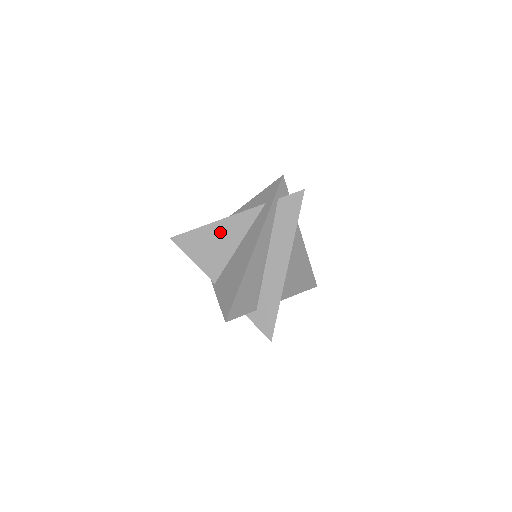
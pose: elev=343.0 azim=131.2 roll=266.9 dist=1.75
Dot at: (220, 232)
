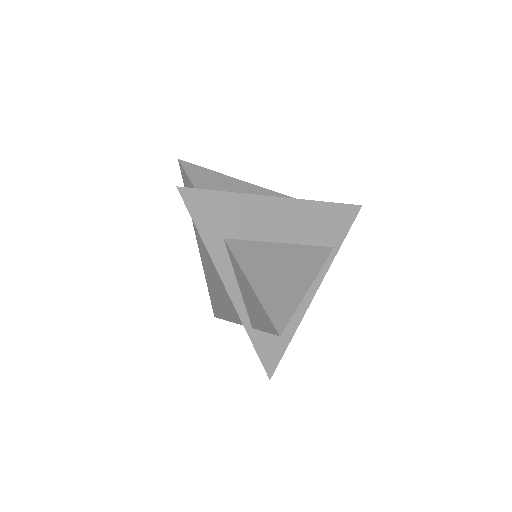
Dot at: occluded
